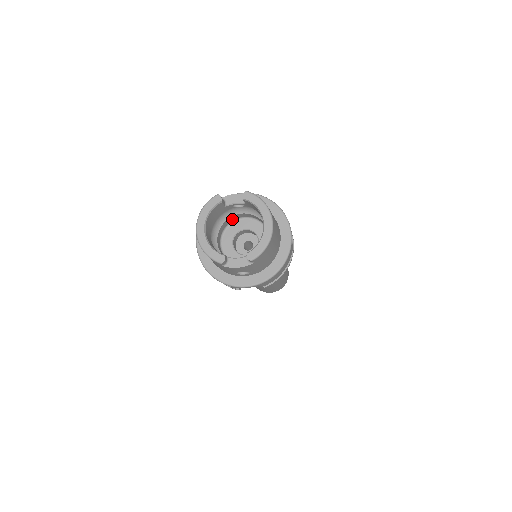
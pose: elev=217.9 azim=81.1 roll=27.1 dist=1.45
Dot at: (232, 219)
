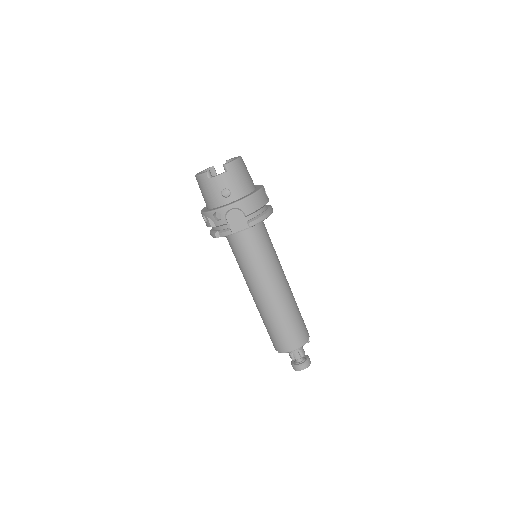
Dot at: occluded
